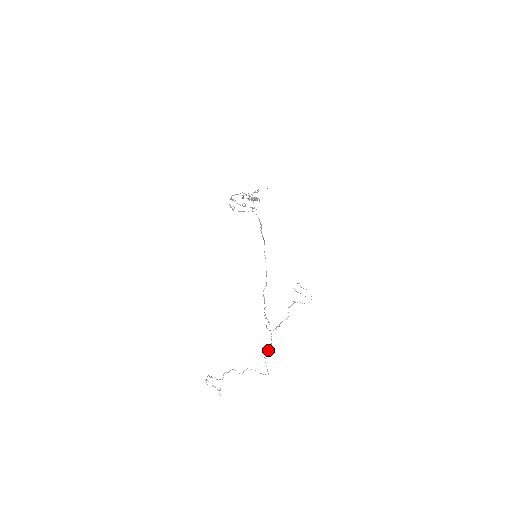
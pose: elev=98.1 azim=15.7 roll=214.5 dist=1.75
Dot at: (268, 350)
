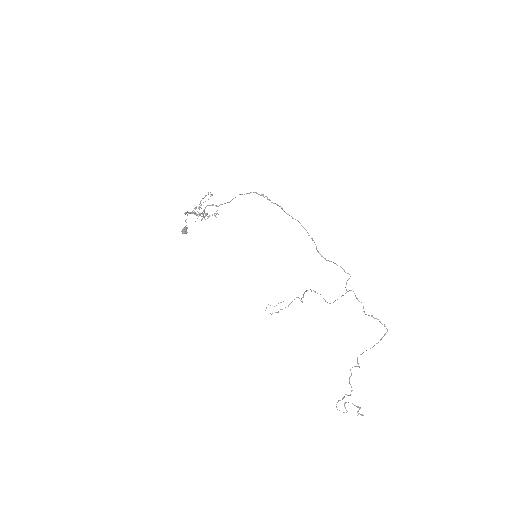
Dot at: (363, 311)
